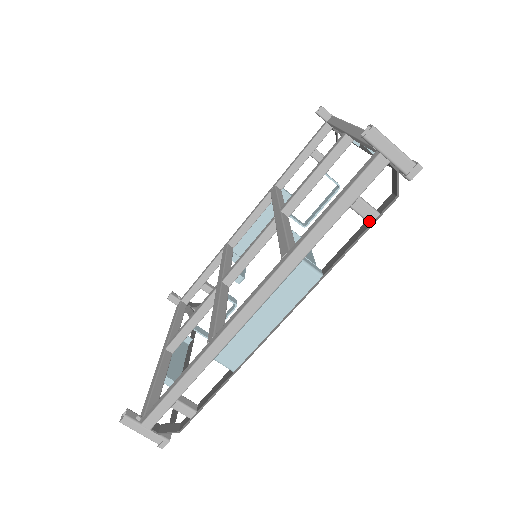
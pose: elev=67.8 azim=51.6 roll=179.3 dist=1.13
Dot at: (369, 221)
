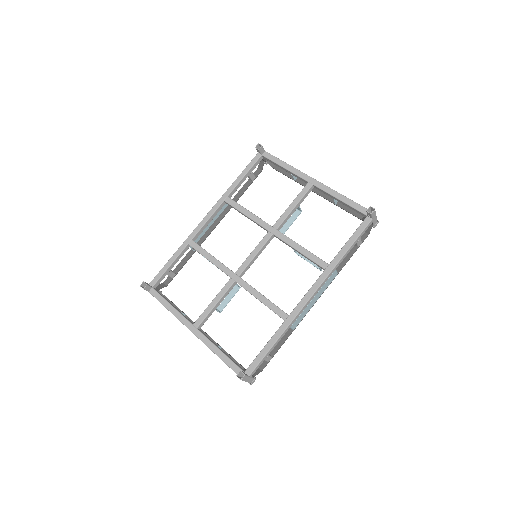
Dot at: (359, 246)
